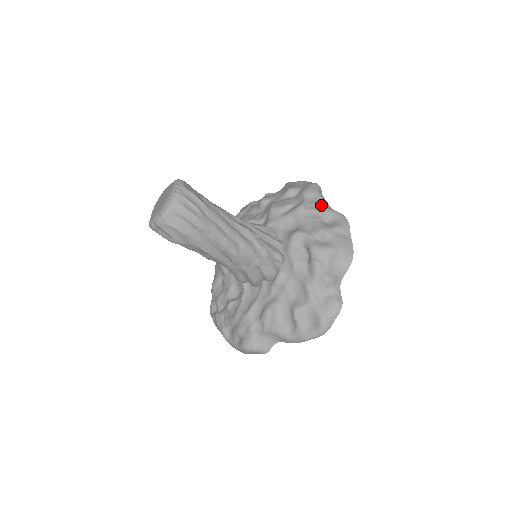
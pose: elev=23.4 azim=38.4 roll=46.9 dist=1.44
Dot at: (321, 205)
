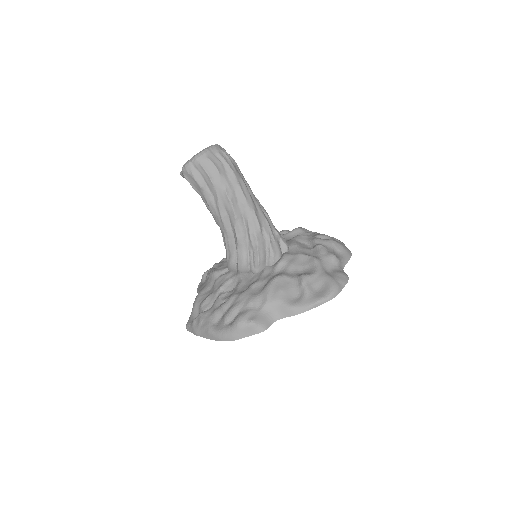
Dot at: (316, 232)
